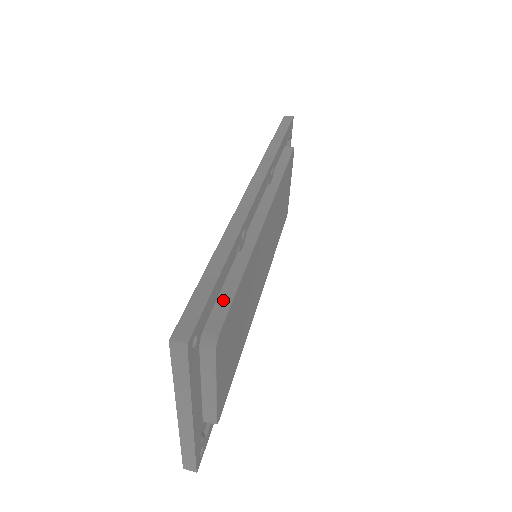
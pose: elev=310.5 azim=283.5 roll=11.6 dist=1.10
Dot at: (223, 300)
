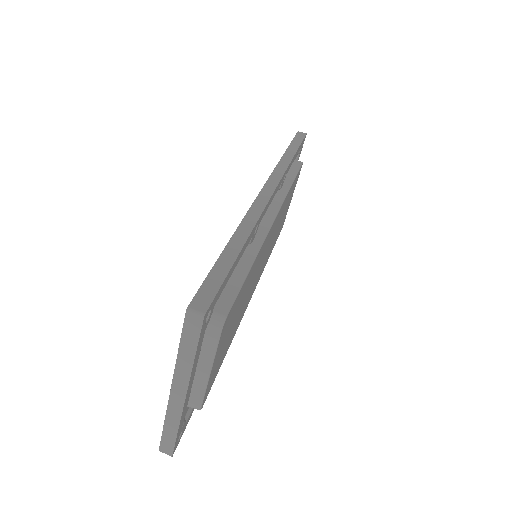
Dot at: (232, 285)
